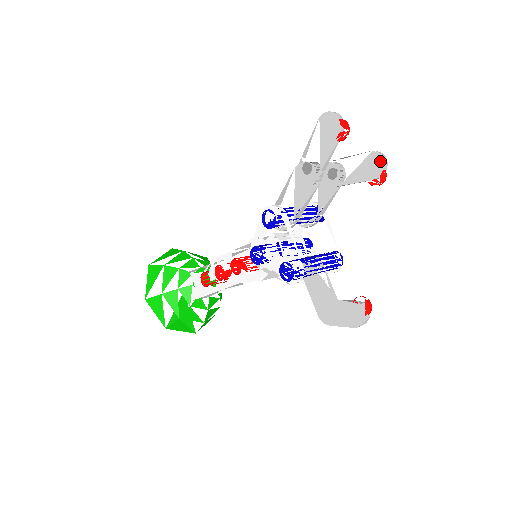
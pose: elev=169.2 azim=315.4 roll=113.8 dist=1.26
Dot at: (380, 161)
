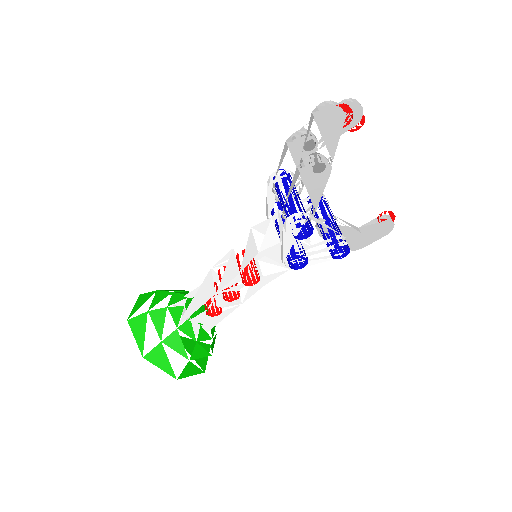
Dot at: (358, 108)
